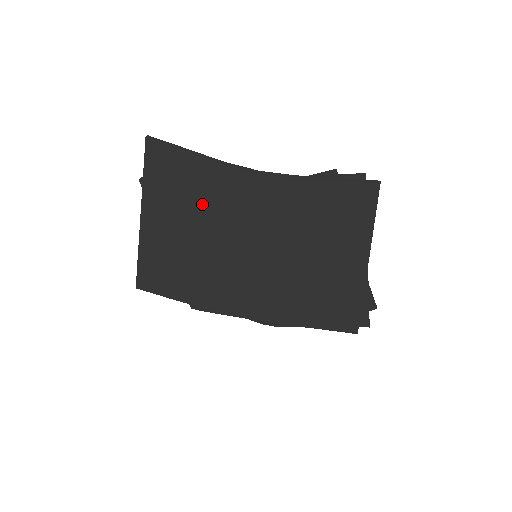
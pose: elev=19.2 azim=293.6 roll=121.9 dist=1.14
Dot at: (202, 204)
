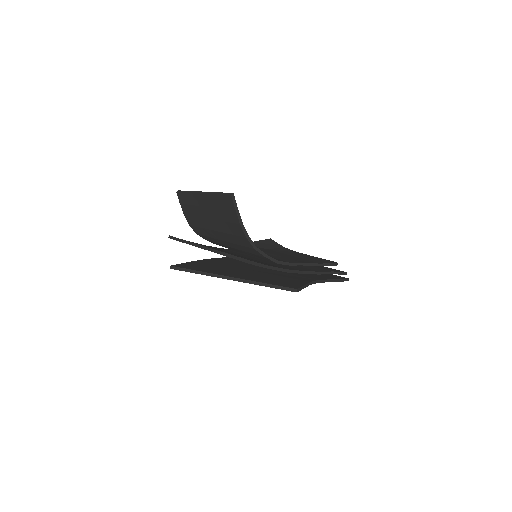
Dot at: occluded
